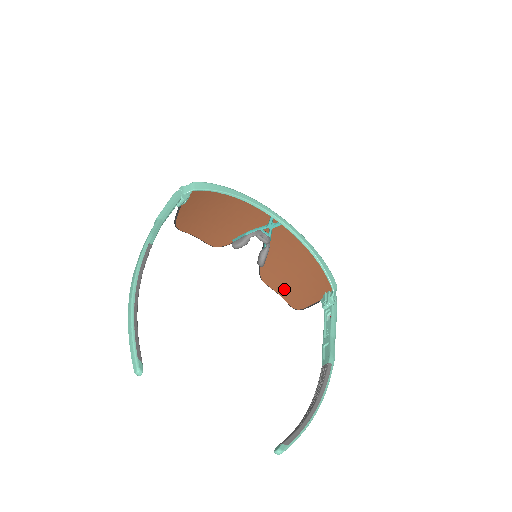
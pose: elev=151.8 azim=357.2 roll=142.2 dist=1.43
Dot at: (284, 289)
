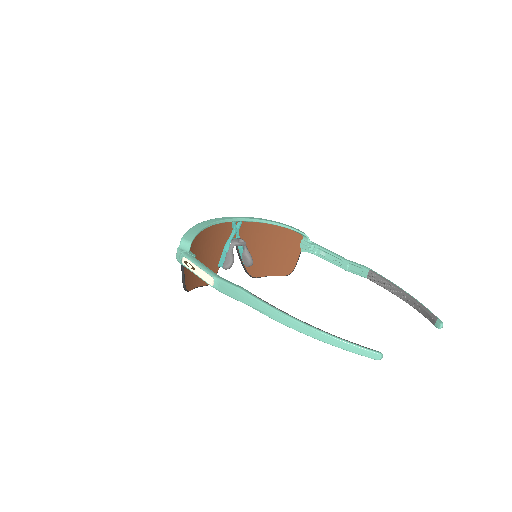
Dot at: (271, 269)
